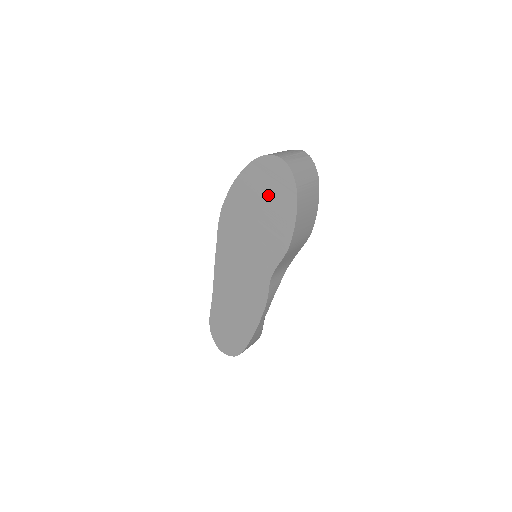
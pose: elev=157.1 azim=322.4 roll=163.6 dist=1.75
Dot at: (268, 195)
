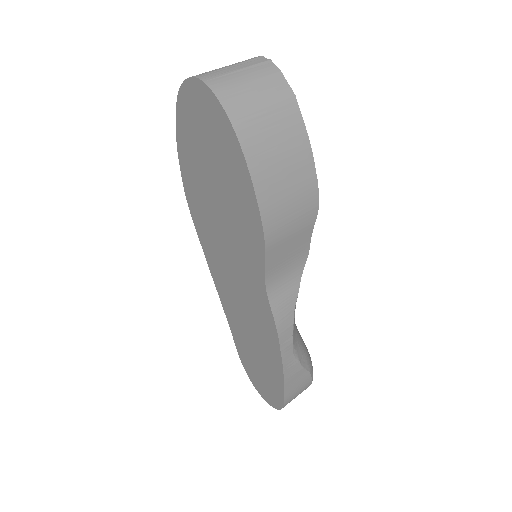
Dot at: (210, 152)
